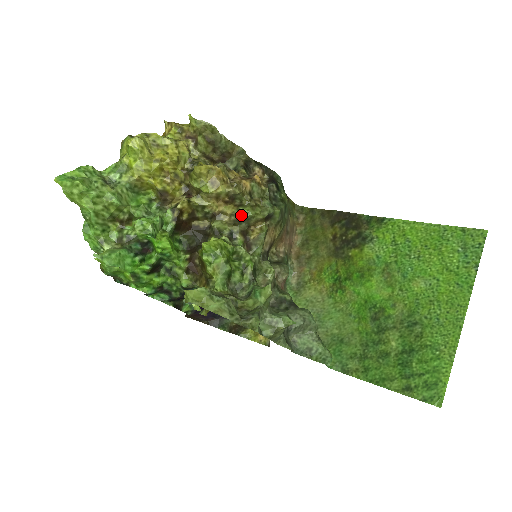
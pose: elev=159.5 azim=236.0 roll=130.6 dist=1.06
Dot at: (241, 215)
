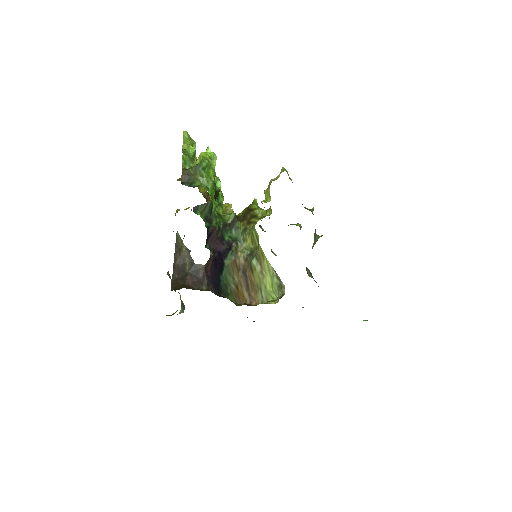
Dot at: occluded
